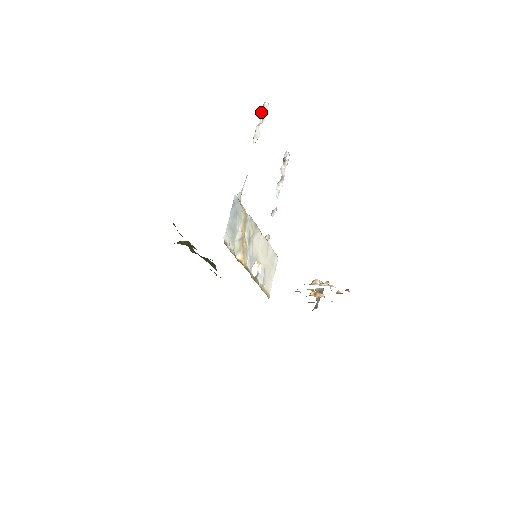
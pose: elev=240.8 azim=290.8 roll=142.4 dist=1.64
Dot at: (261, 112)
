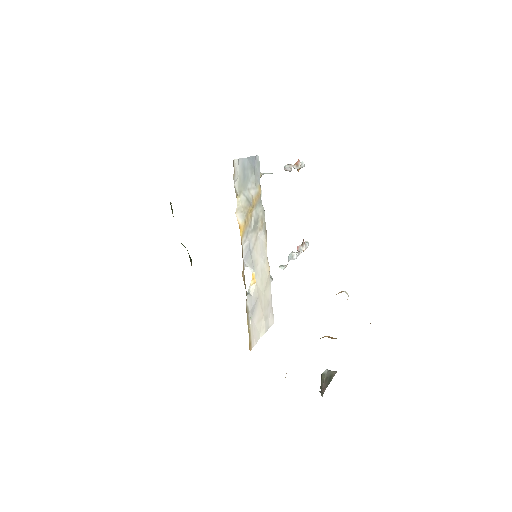
Dot at: (297, 161)
